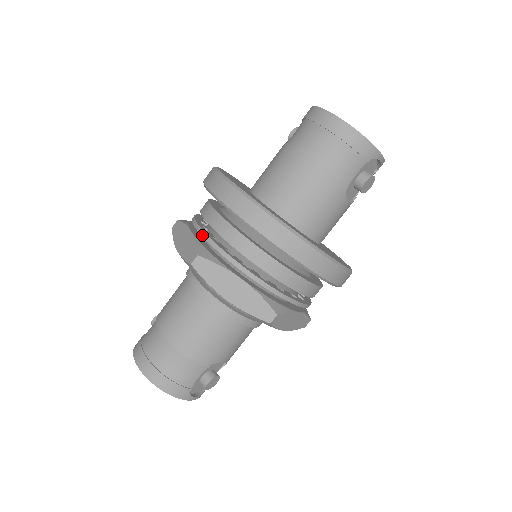
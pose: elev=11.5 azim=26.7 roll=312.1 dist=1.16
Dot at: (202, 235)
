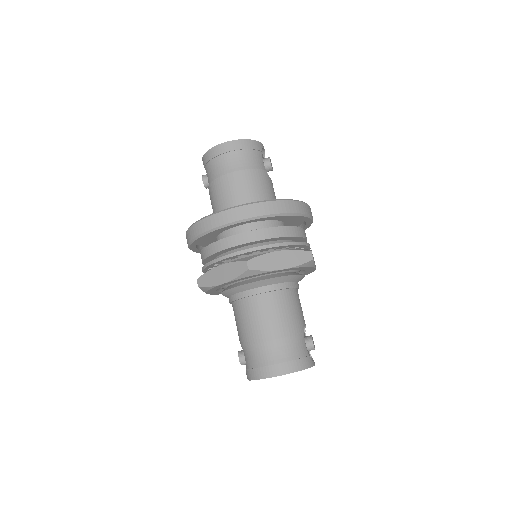
Dot at: (232, 256)
